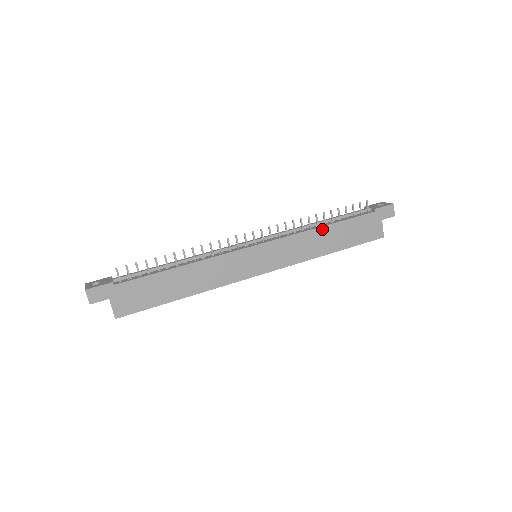
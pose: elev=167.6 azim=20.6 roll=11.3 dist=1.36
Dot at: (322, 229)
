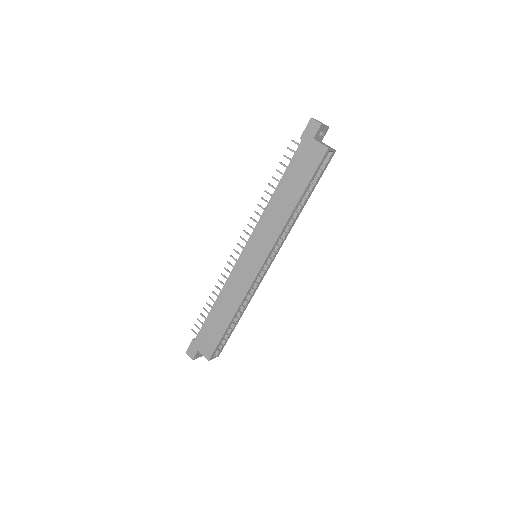
Dot at: (274, 196)
